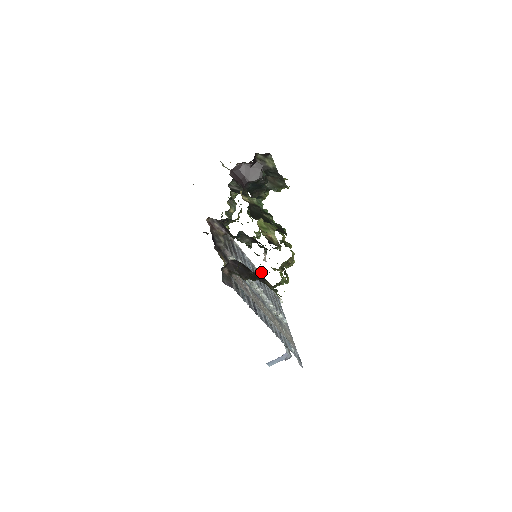
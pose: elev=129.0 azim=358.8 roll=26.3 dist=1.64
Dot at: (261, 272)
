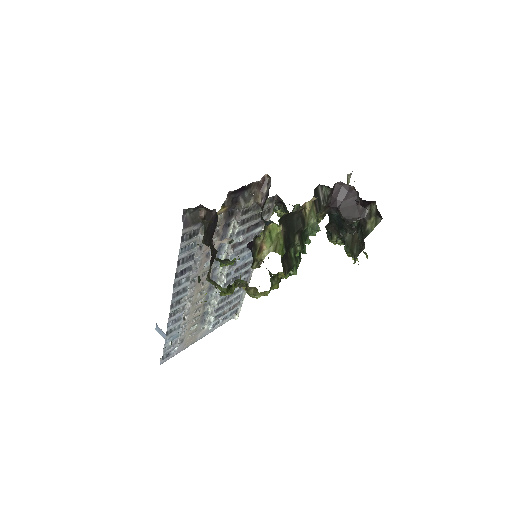
Dot at: (226, 261)
